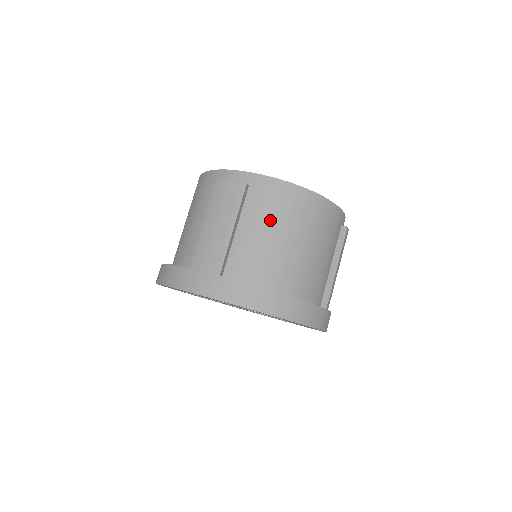
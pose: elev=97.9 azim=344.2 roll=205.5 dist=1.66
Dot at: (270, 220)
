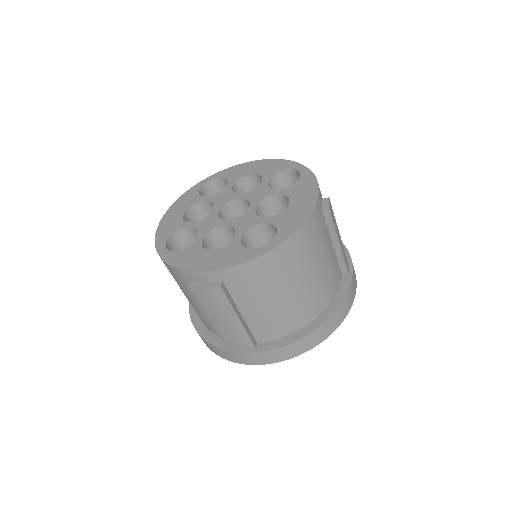
Dot at: (264, 294)
